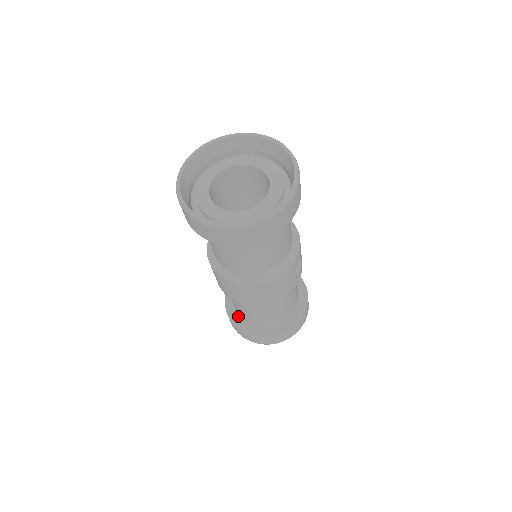
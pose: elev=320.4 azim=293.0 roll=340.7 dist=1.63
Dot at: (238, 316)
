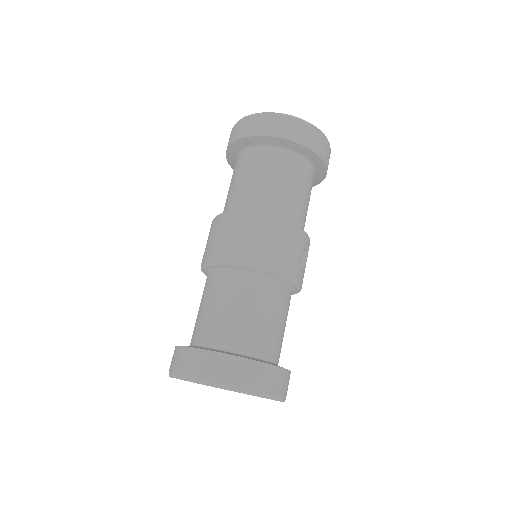
Dot at: (193, 346)
